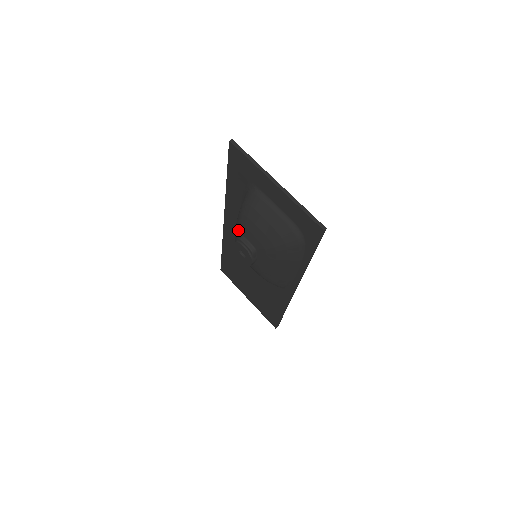
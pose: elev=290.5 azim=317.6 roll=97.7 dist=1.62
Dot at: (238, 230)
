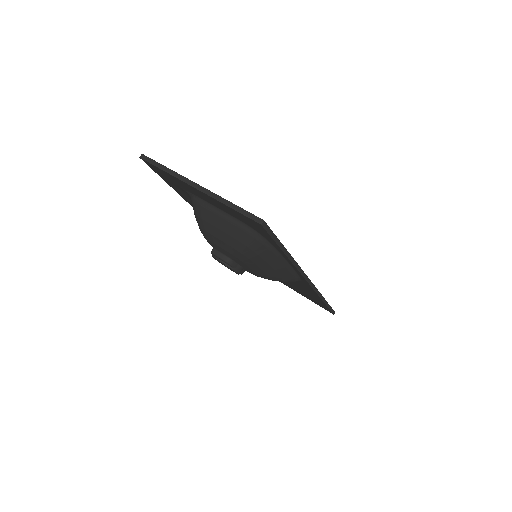
Dot at: occluded
